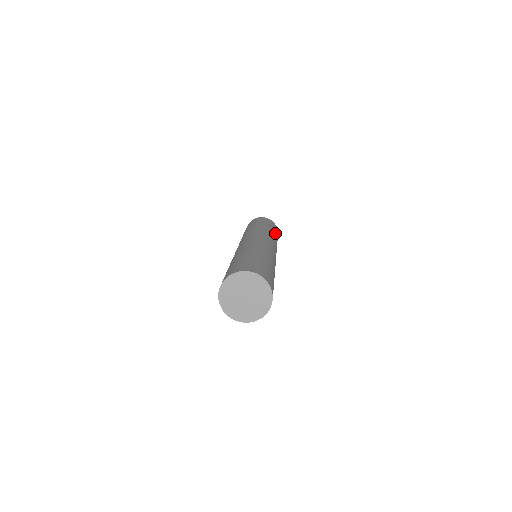
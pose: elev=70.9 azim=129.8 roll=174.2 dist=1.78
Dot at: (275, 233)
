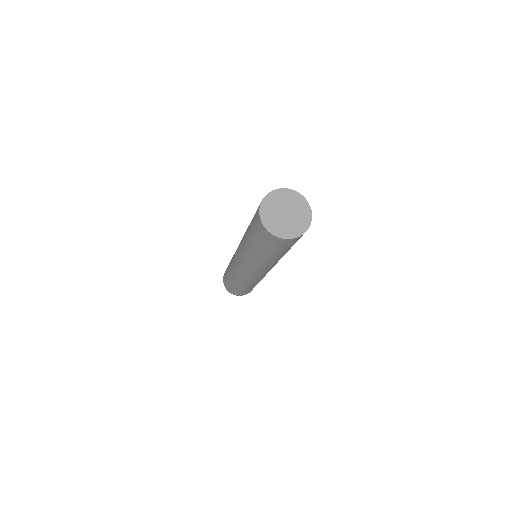
Dot at: occluded
